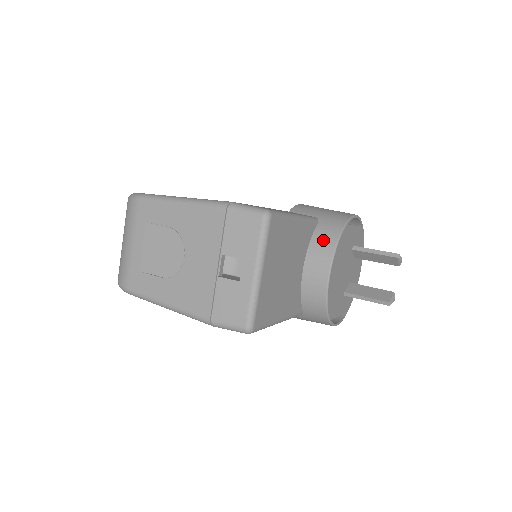
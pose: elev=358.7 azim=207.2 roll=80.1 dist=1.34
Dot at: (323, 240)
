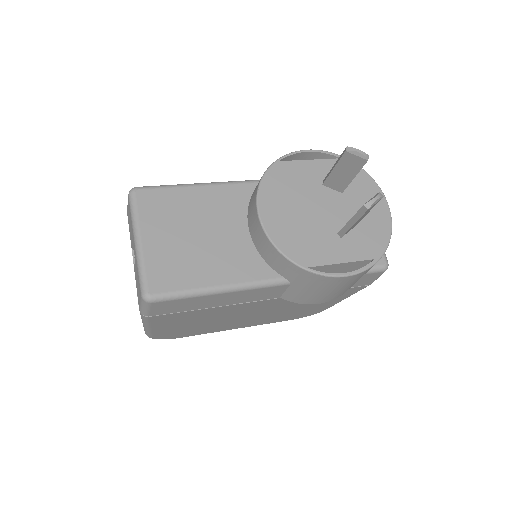
Dot at: (254, 191)
